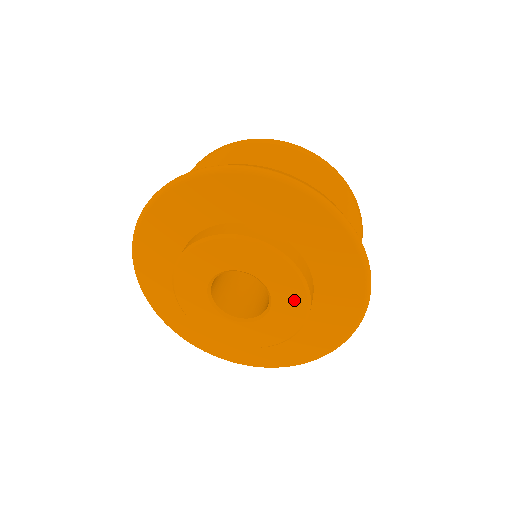
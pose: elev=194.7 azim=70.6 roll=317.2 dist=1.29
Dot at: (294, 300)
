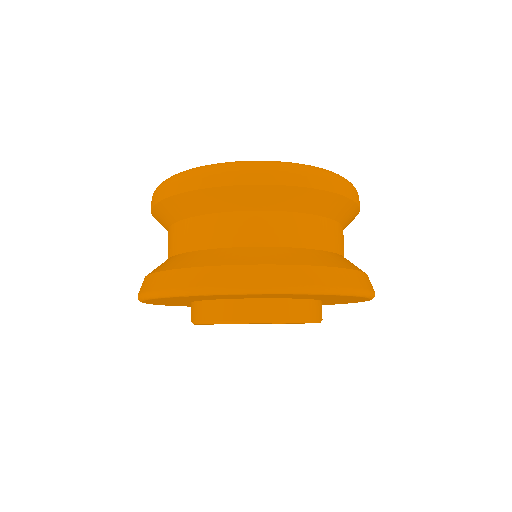
Dot at: occluded
